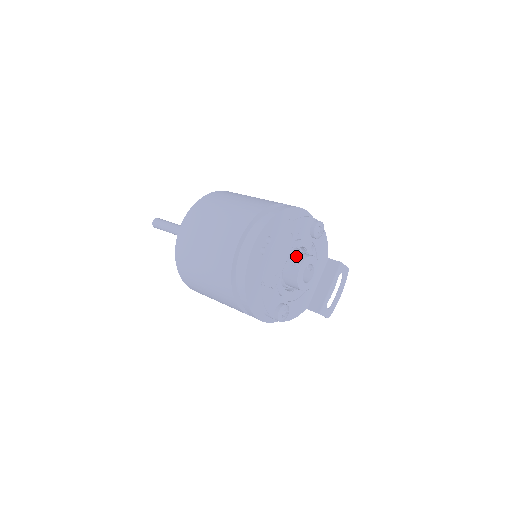
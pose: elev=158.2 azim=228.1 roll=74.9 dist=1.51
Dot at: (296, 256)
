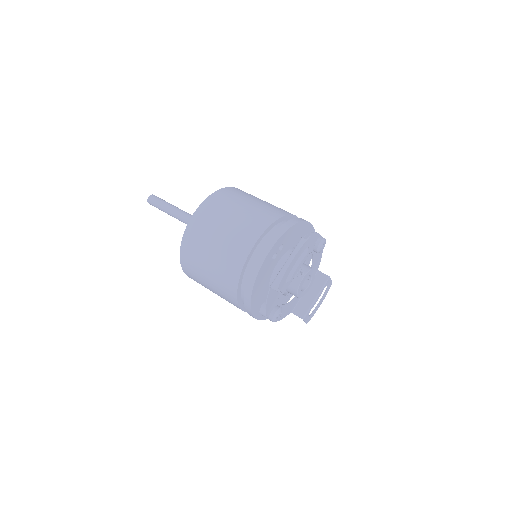
Dot at: occluded
